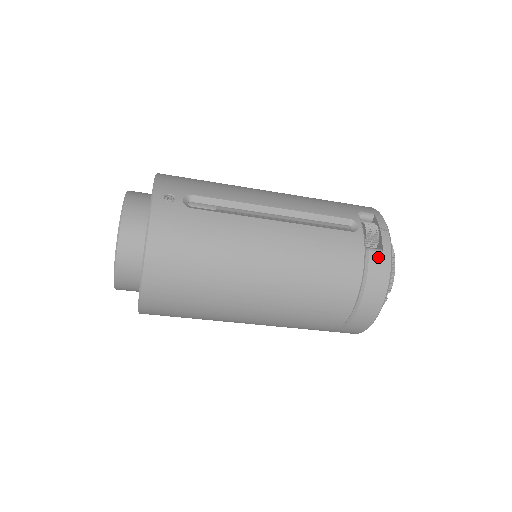
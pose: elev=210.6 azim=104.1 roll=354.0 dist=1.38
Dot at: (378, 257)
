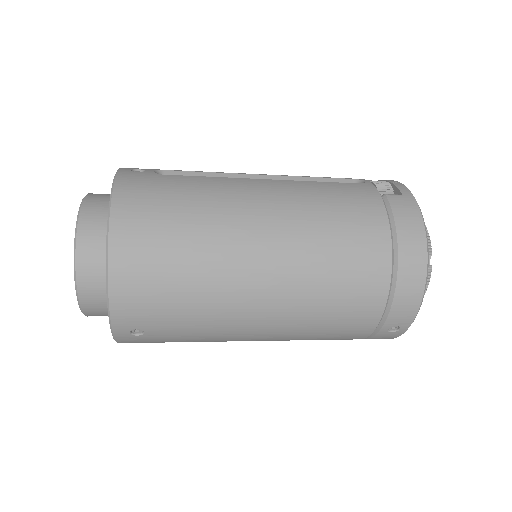
Dot at: (399, 199)
